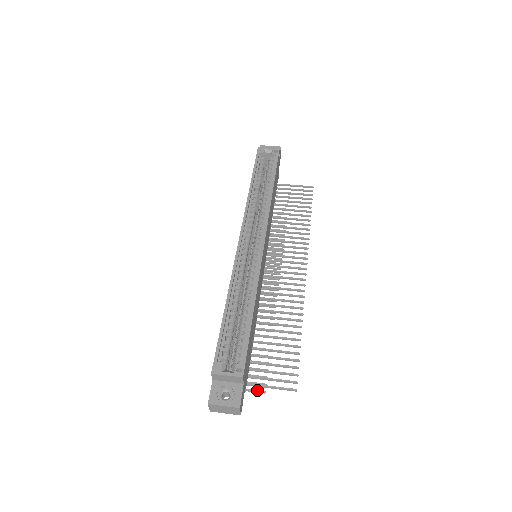
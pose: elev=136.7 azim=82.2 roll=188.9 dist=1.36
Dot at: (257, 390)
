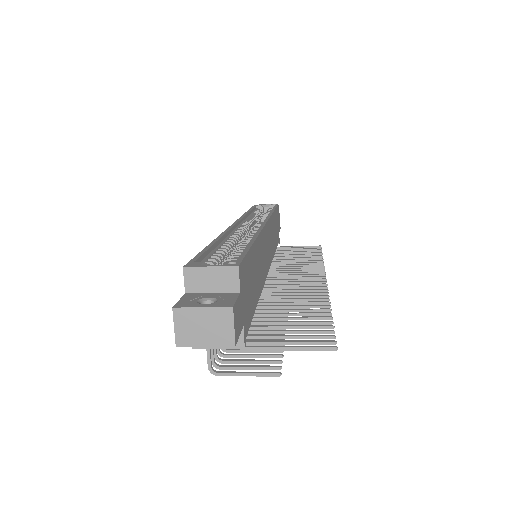
Dot at: occluded
